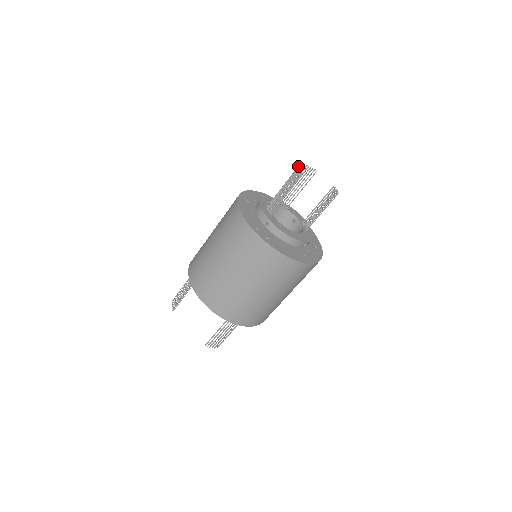
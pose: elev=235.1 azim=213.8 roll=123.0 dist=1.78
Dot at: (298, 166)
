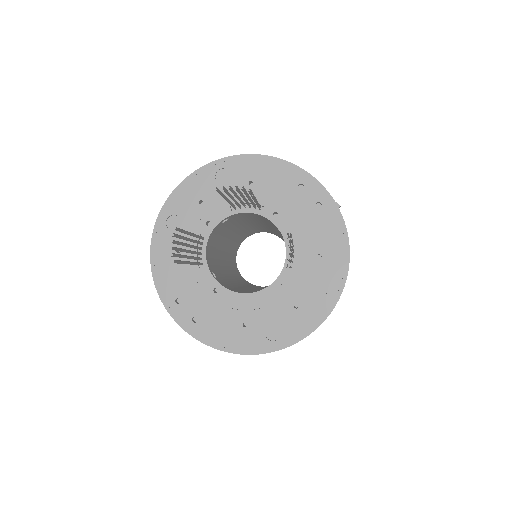
Dot at: (172, 228)
